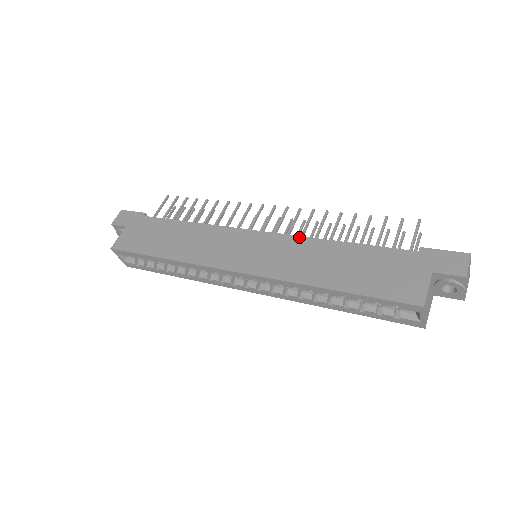
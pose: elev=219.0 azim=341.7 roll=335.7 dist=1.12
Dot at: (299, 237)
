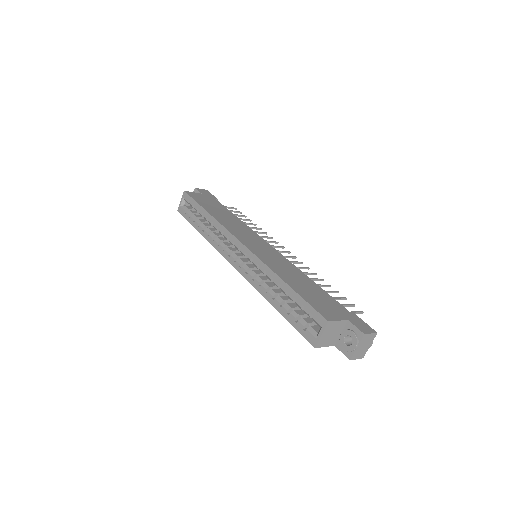
Dot at: occluded
